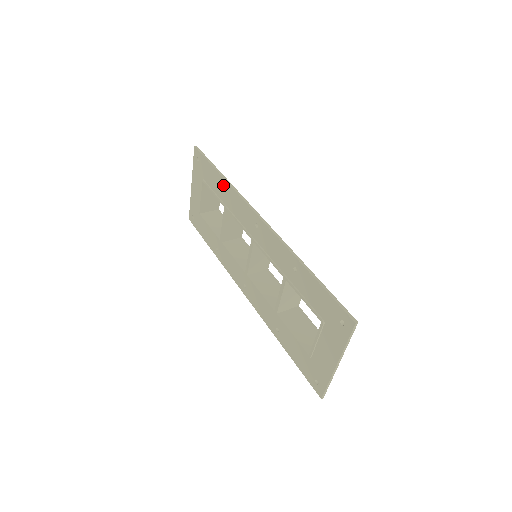
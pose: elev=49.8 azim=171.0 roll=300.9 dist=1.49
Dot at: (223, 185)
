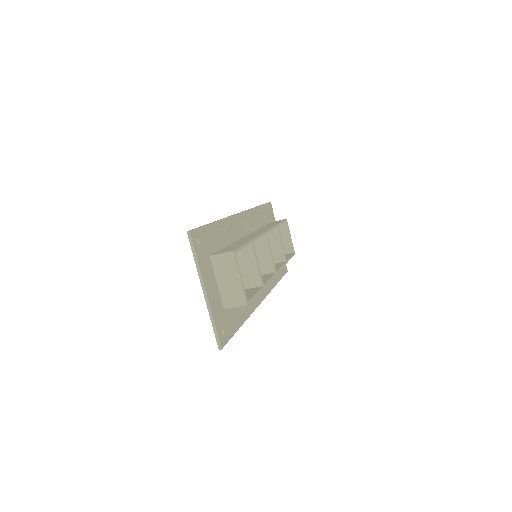
Dot at: occluded
